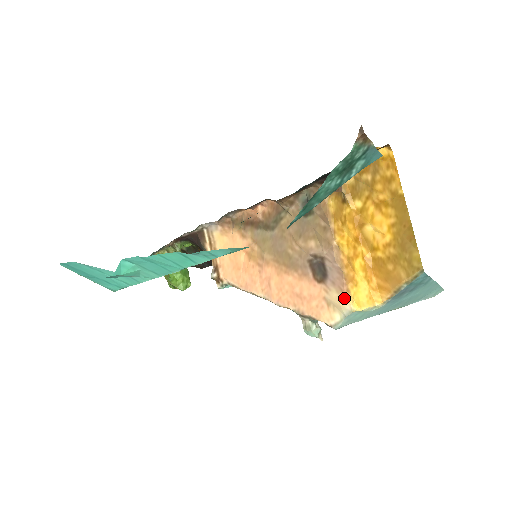
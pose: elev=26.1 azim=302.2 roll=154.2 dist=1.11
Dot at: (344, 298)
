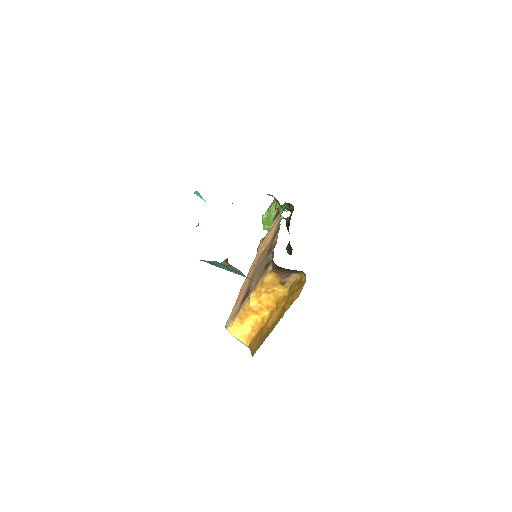
Dot at: (232, 320)
